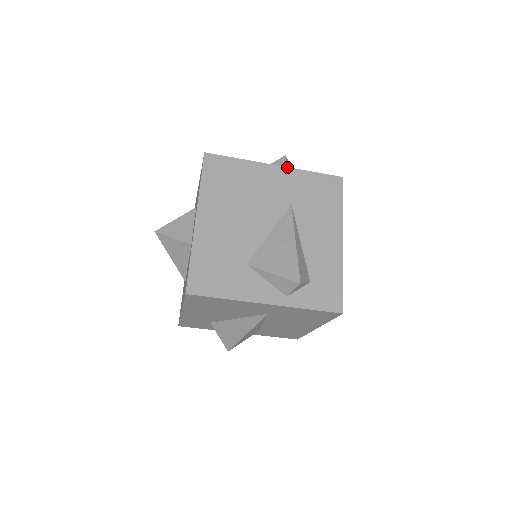
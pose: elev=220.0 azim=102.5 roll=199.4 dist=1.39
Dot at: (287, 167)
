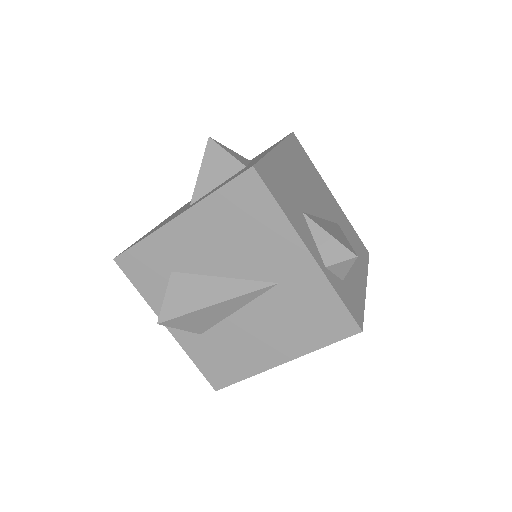
Dot at: occluded
